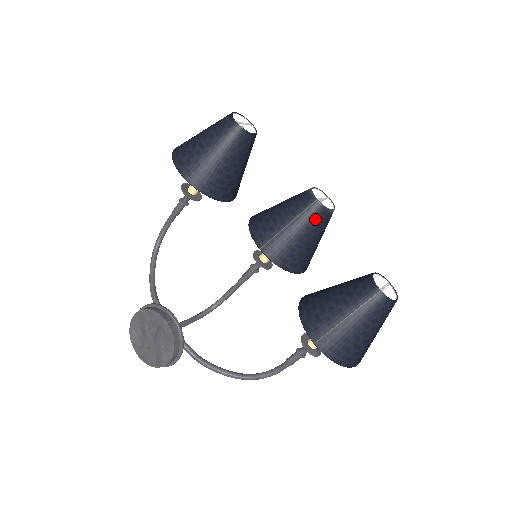
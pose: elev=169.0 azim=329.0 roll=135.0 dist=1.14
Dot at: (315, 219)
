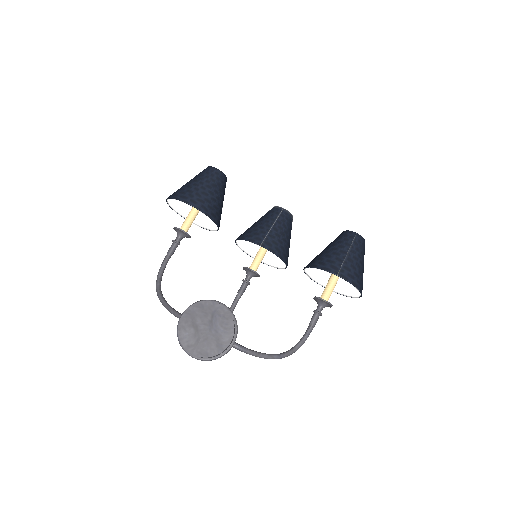
Dot at: (287, 221)
